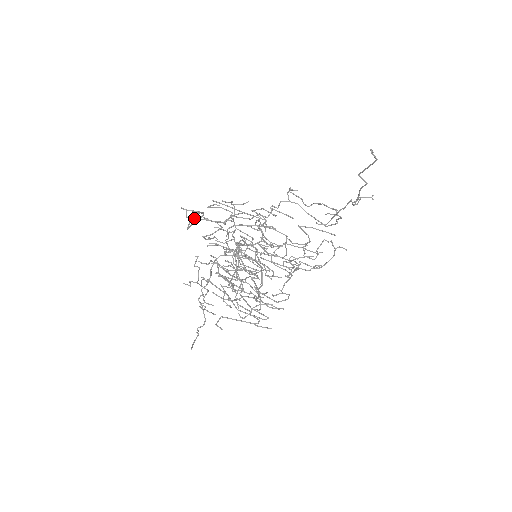
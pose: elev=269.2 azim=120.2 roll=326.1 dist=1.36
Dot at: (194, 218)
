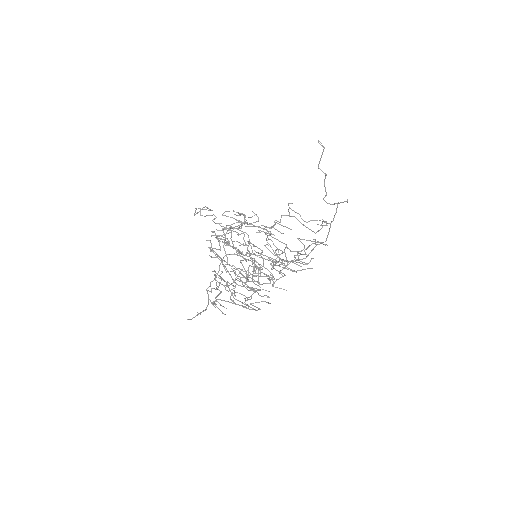
Dot at: (201, 209)
